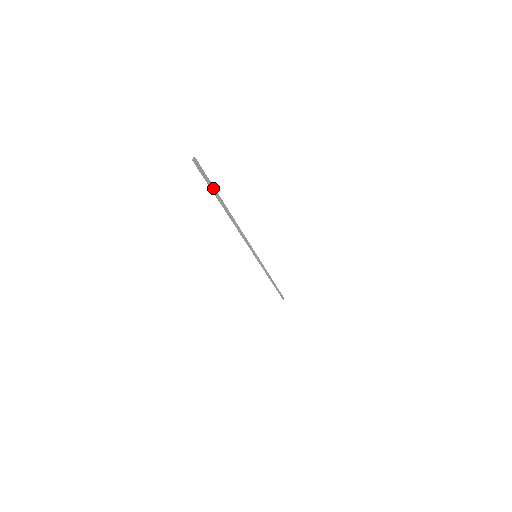
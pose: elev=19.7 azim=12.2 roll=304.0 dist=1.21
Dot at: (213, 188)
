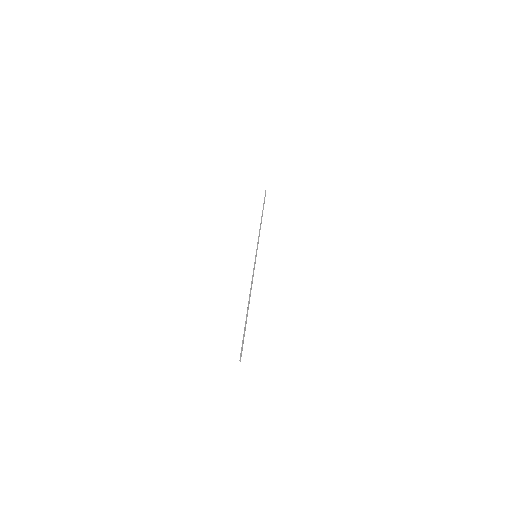
Dot at: (244, 334)
